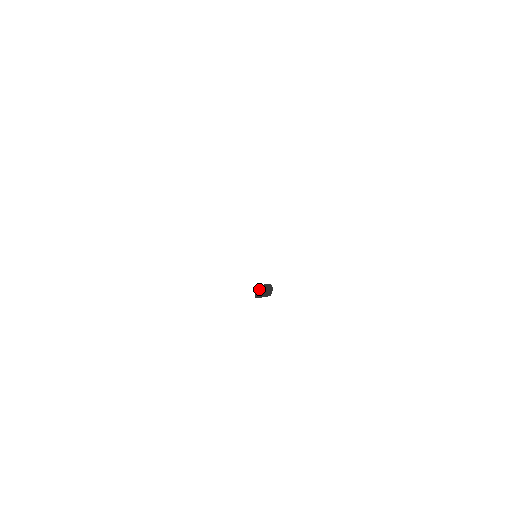
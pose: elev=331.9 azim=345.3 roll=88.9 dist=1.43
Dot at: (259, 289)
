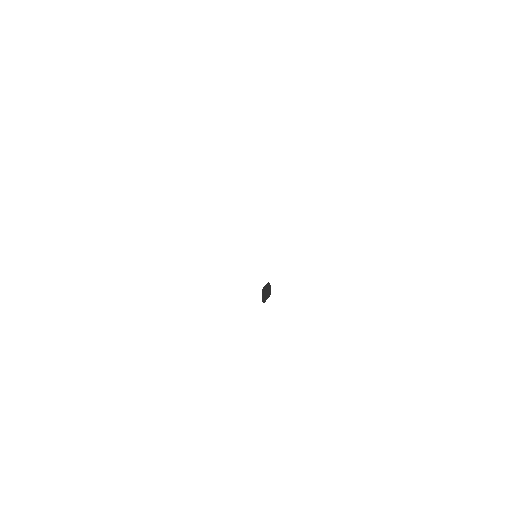
Dot at: (263, 292)
